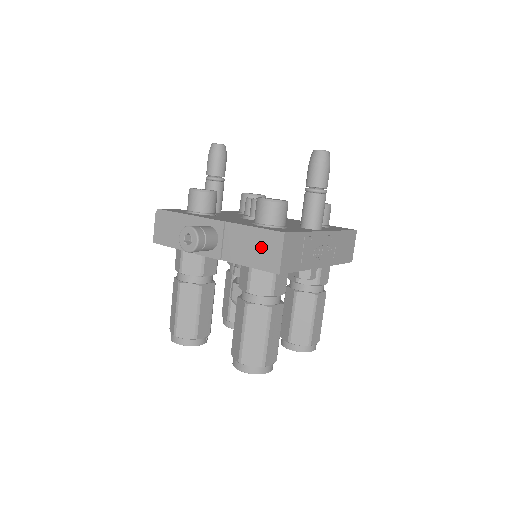
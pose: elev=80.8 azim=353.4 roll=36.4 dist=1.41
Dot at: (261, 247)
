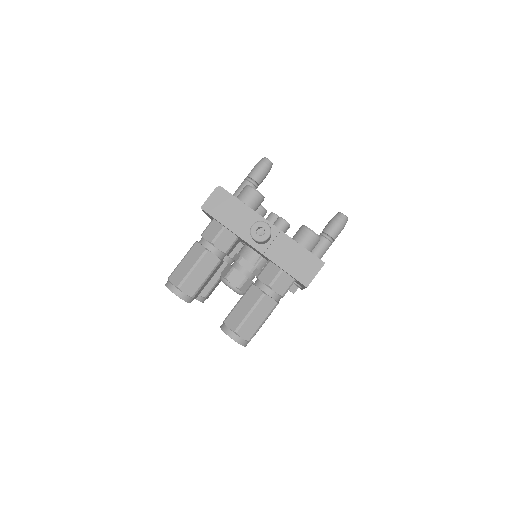
Dot at: (302, 263)
